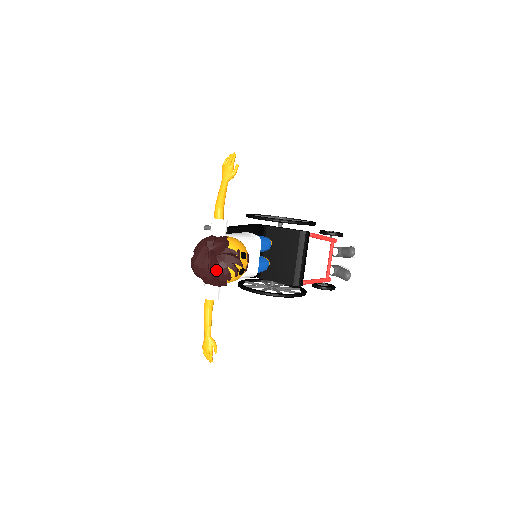
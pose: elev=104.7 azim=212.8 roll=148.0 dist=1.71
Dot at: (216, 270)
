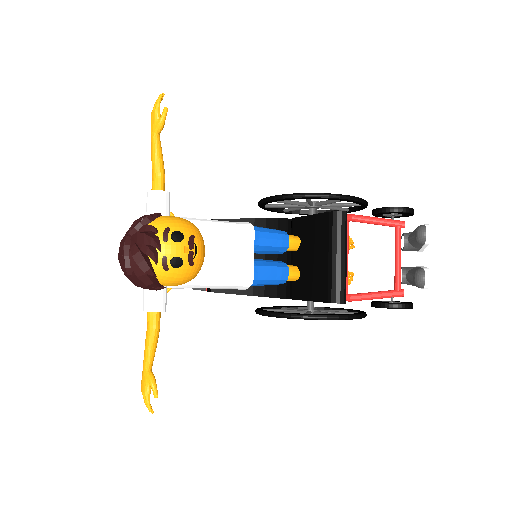
Dot at: (127, 258)
